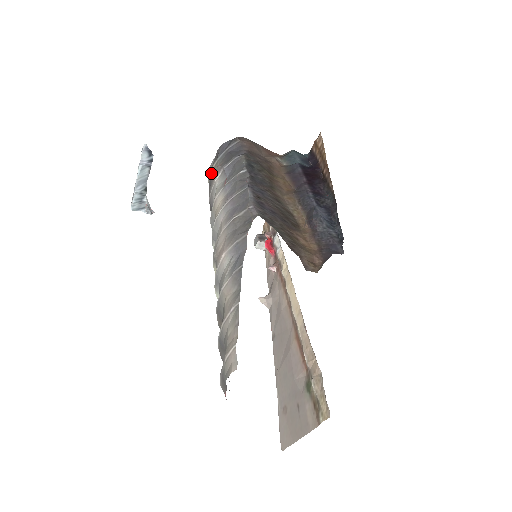
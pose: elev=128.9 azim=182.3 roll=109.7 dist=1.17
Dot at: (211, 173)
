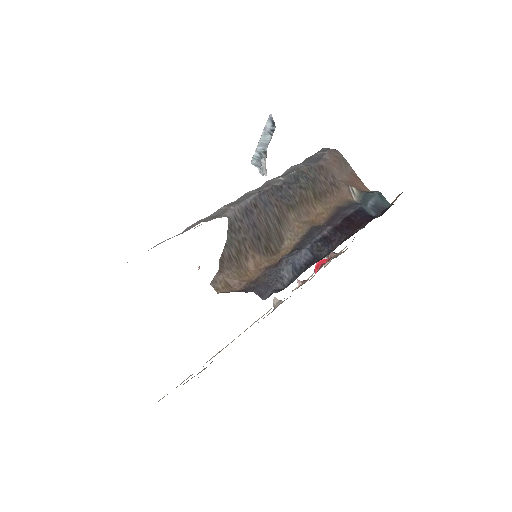
Dot at: occluded
